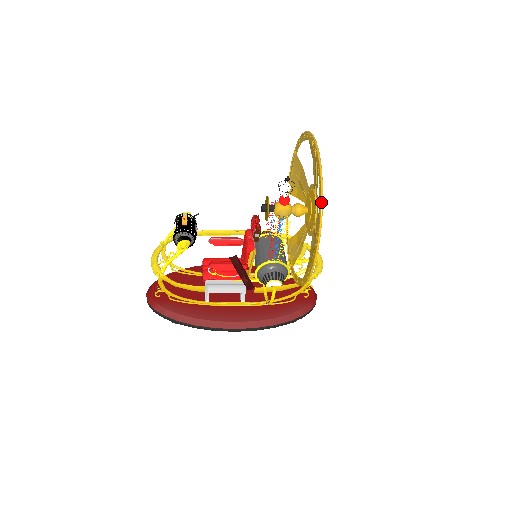
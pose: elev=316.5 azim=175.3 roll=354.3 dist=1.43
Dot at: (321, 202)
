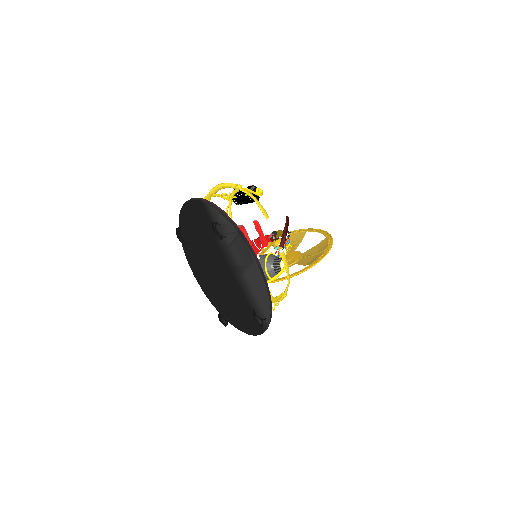
Dot at: occluded
